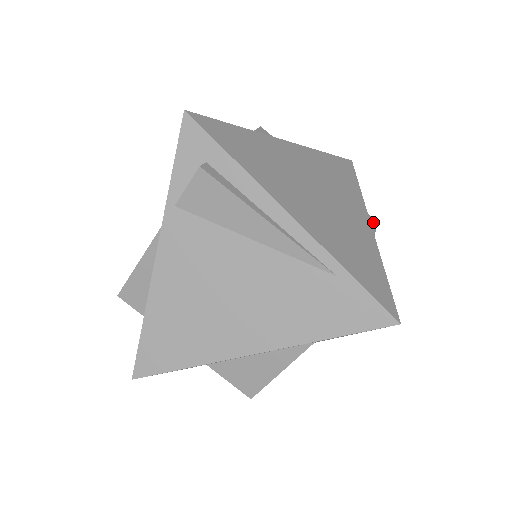
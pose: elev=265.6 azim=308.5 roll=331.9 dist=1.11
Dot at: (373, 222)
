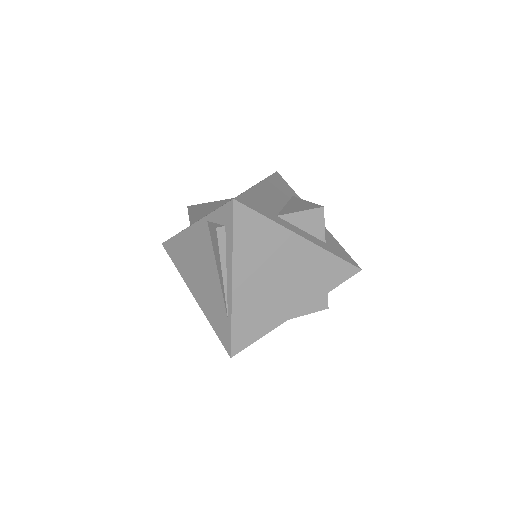
Dot at: (322, 307)
